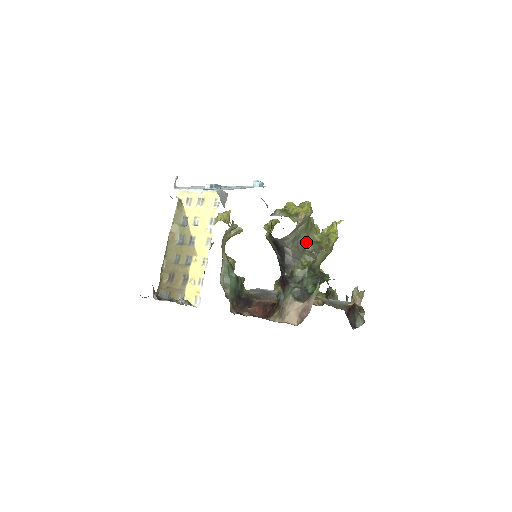
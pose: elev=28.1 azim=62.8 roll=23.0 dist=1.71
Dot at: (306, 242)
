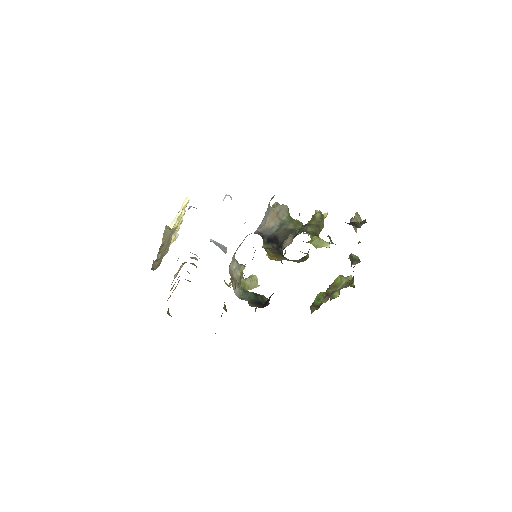
Dot at: (295, 228)
